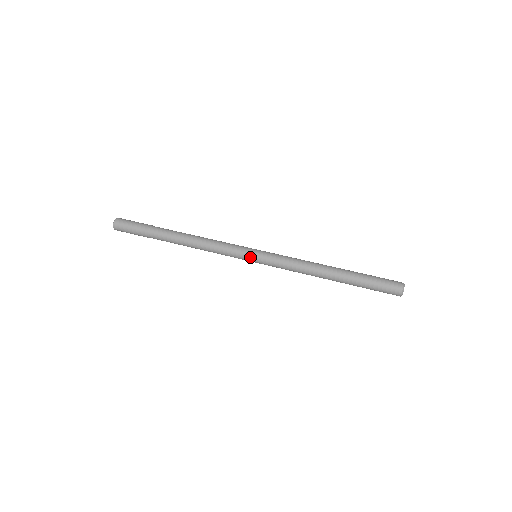
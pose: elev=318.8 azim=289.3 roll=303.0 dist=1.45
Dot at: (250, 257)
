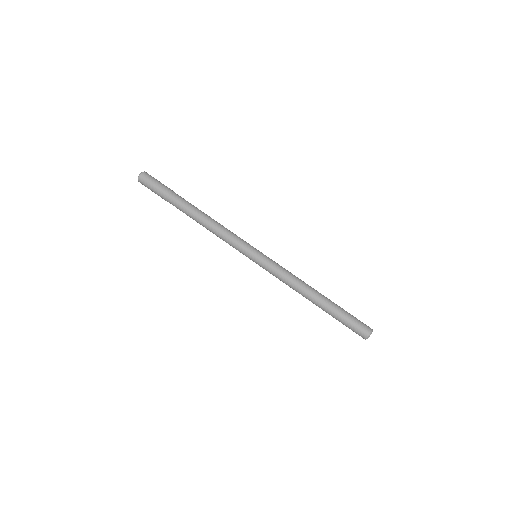
Dot at: (251, 254)
